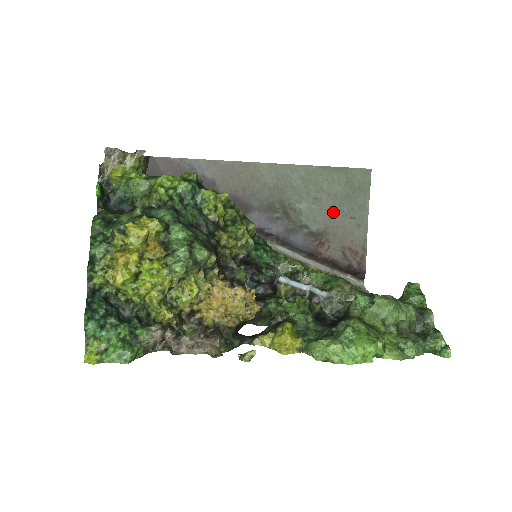
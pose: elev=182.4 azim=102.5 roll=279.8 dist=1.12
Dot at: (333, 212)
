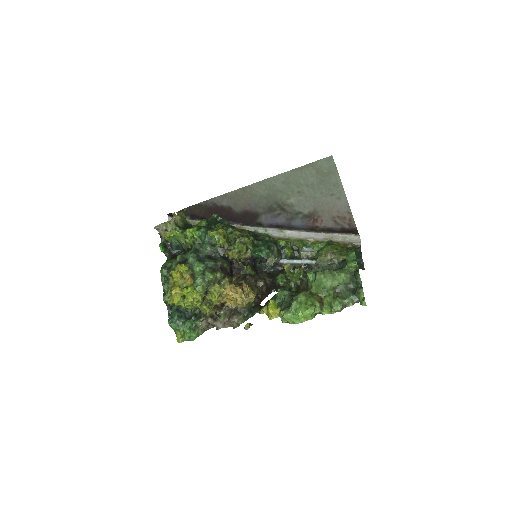
Dot at: (315, 196)
